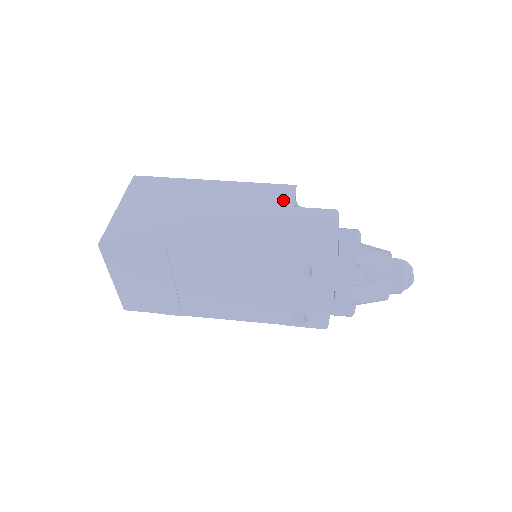
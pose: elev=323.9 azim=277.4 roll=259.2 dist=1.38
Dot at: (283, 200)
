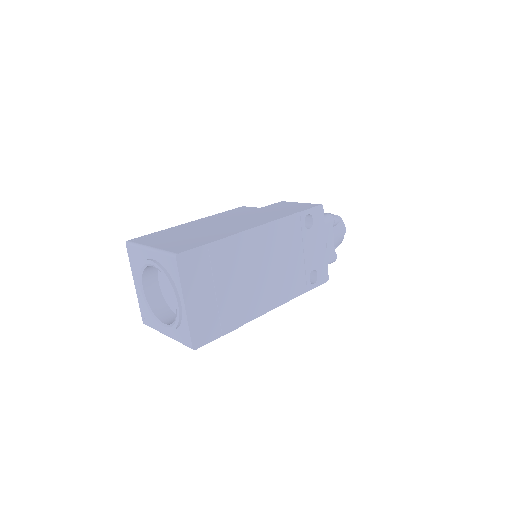
Dot at: (249, 209)
